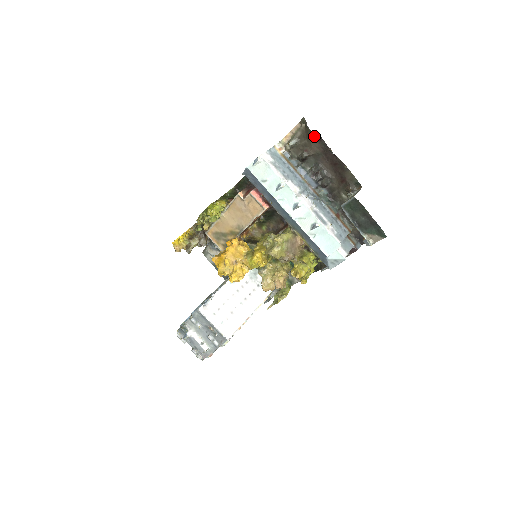
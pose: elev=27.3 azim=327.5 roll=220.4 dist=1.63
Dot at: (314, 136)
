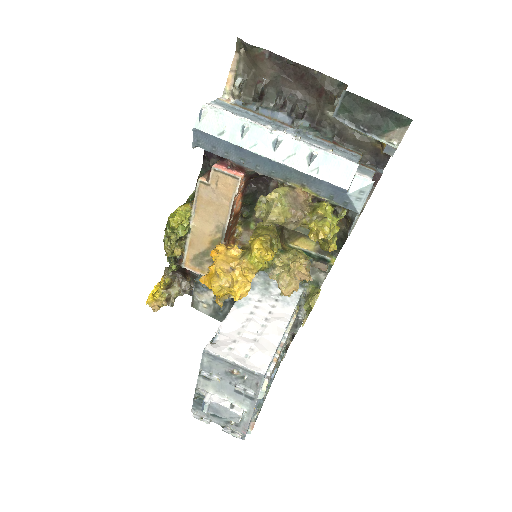
Dot at: (260, 54)
